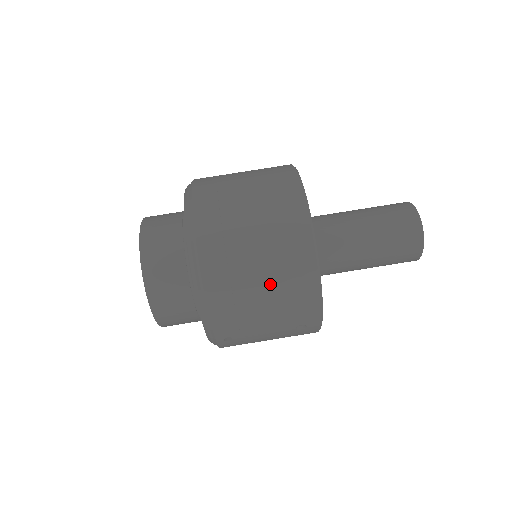
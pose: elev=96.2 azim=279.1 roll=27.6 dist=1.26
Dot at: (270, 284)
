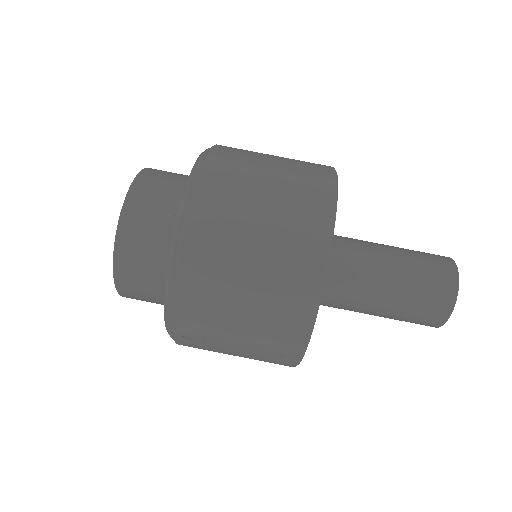
Dot at: (257, 291)
